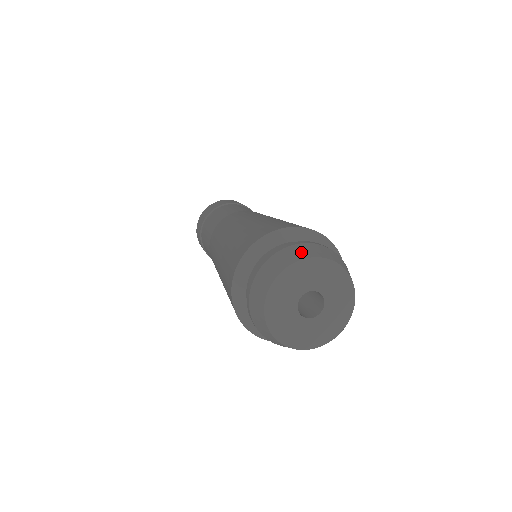
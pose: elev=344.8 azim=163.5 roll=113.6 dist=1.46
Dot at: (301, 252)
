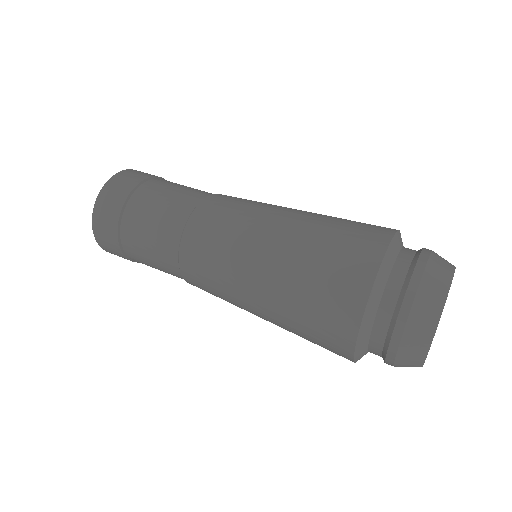
Dot at: (446, 260)
